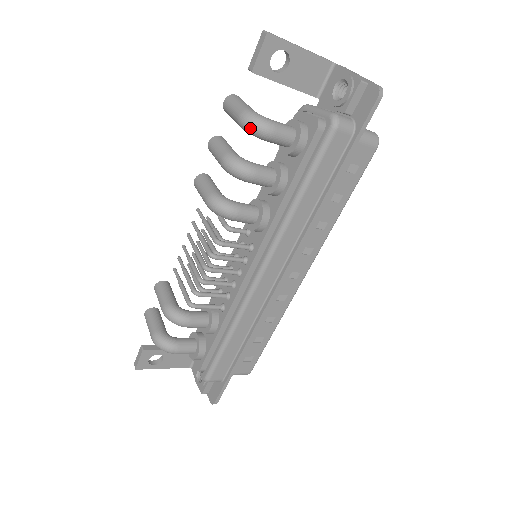
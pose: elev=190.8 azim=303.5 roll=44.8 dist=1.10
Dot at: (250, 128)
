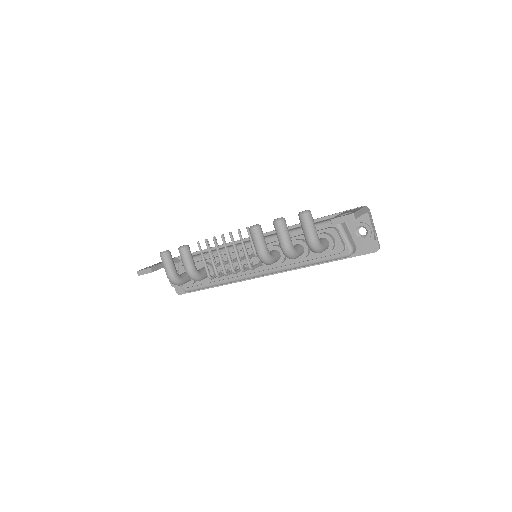
Dot at: (312, 250)
